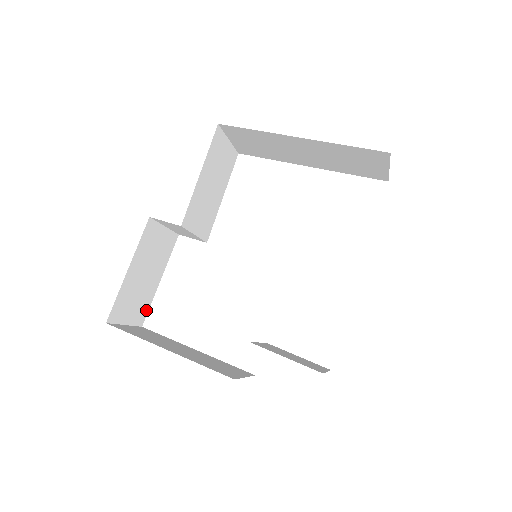
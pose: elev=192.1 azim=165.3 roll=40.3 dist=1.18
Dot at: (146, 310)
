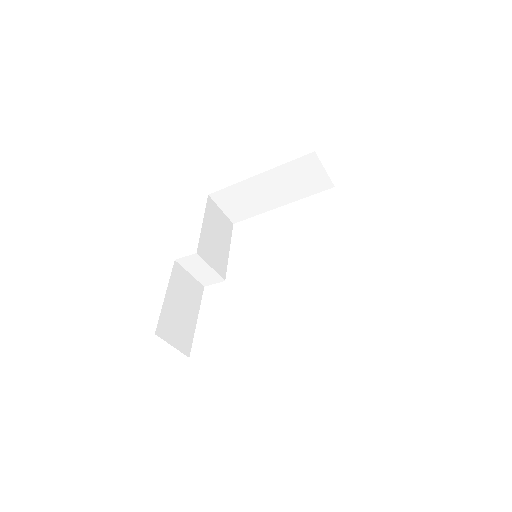
Dot at: (190, 343)
